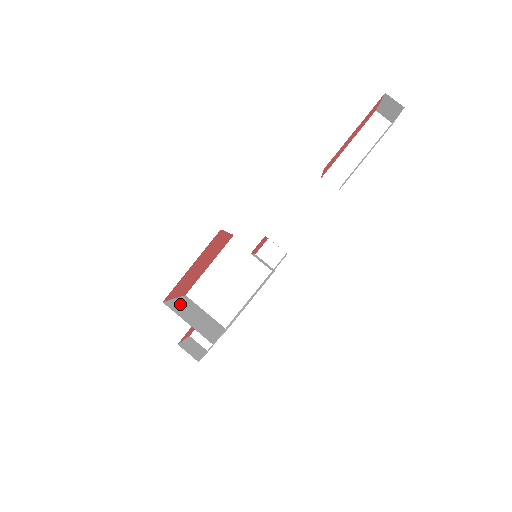
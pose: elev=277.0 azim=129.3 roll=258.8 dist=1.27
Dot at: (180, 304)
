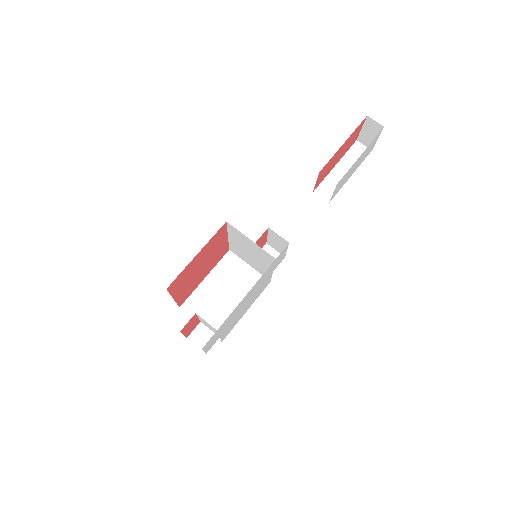
Dot at: occluded
